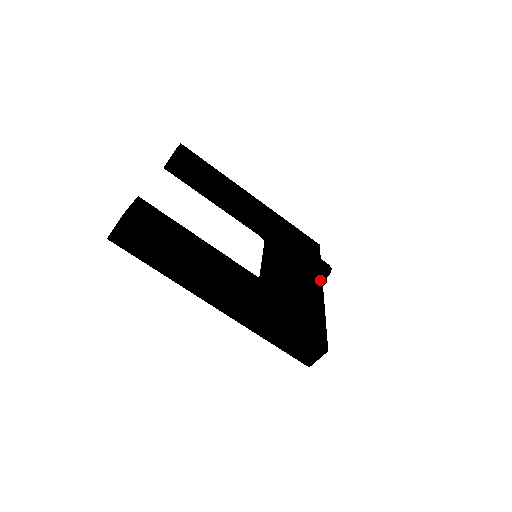
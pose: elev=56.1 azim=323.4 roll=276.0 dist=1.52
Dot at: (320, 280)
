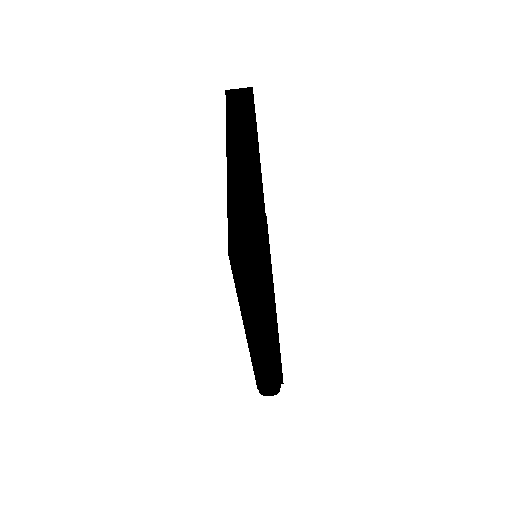
Dot at: occluded
